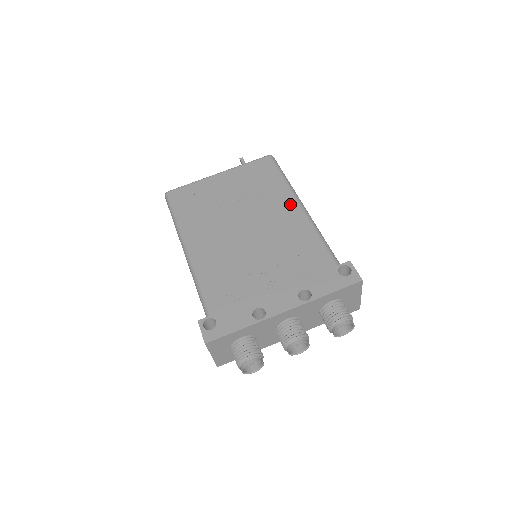
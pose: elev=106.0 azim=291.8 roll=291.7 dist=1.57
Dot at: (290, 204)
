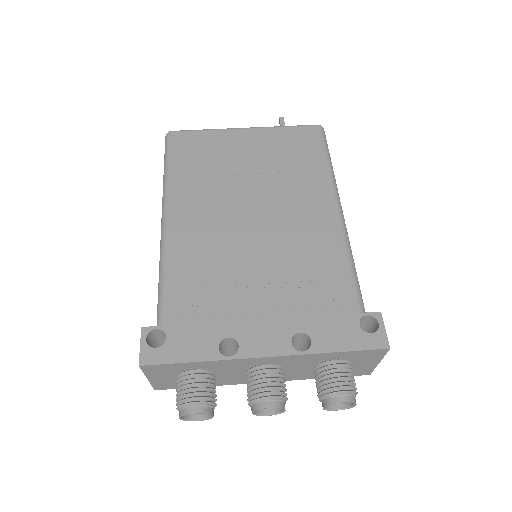
Dot at: (324, 201)
